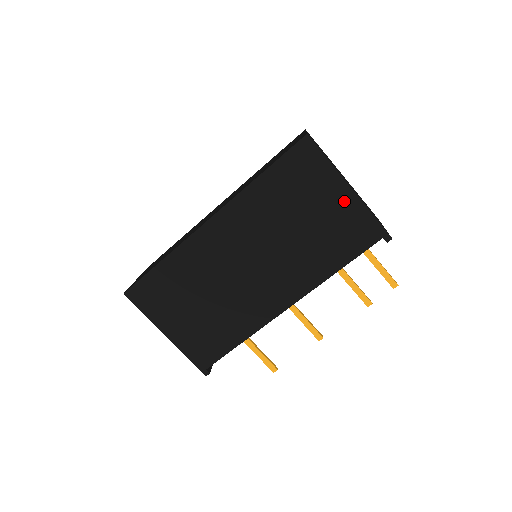
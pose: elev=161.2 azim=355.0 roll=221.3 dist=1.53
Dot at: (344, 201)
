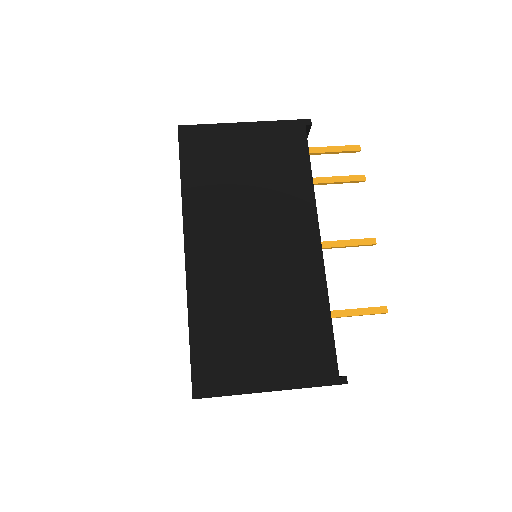
Dot at: (252, 133)
